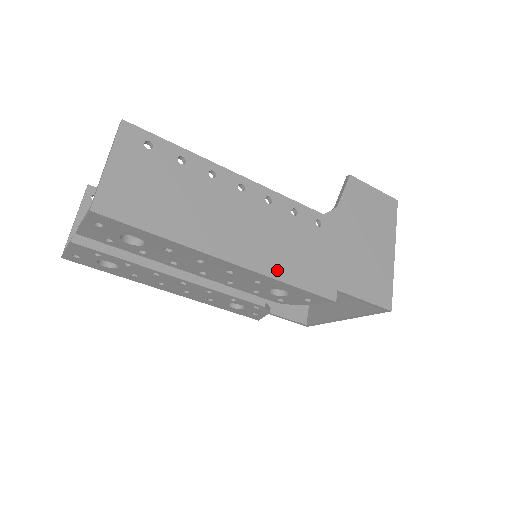
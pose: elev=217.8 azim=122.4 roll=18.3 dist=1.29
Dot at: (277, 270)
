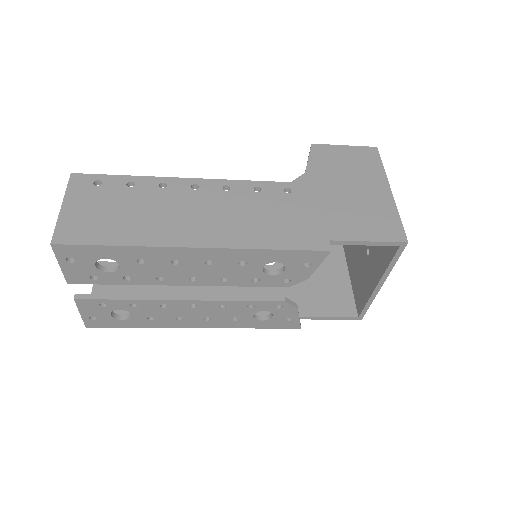
Dot at: (251, 241)
